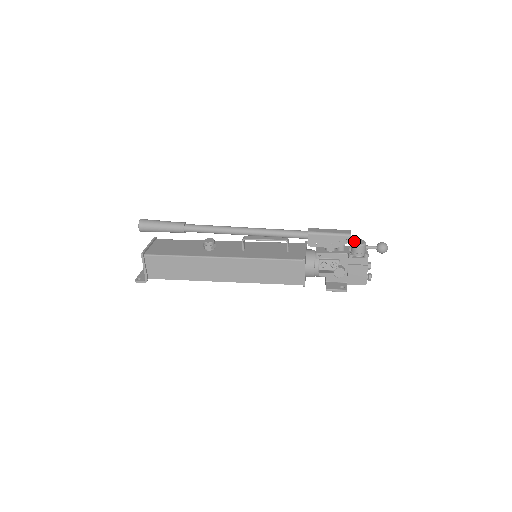
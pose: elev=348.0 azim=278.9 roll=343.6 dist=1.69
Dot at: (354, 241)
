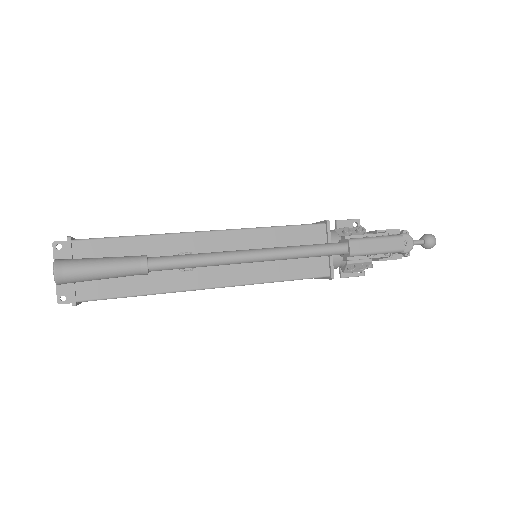
Dot at: occluded
